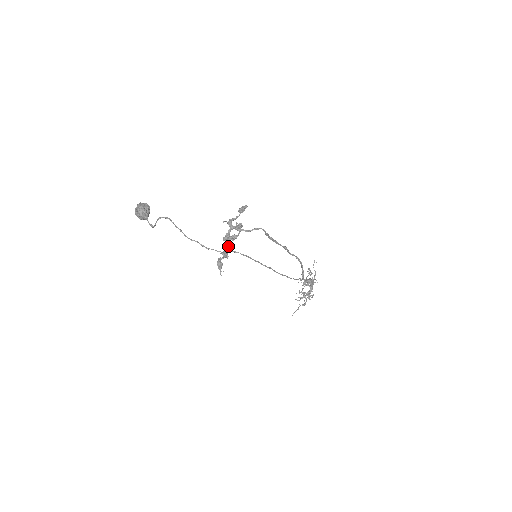
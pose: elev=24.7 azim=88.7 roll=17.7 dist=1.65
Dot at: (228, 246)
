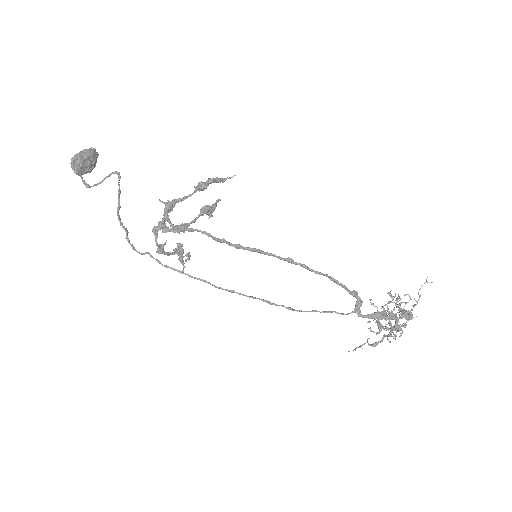
Dot at: (157, 242)
